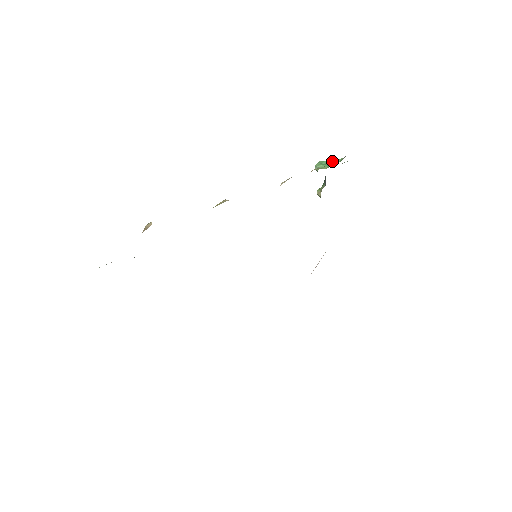
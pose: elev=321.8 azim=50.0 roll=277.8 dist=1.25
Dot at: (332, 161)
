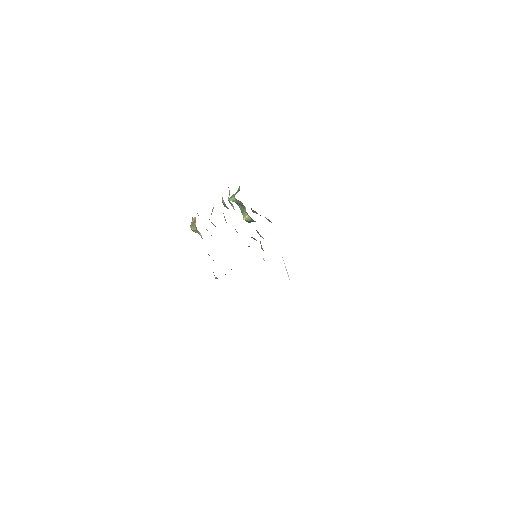
Dot at: (235, 193)
